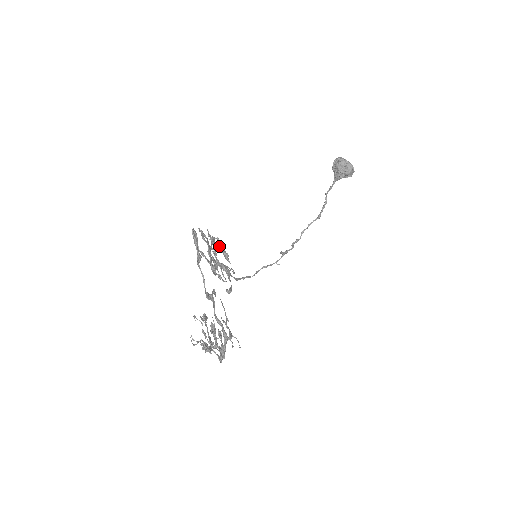
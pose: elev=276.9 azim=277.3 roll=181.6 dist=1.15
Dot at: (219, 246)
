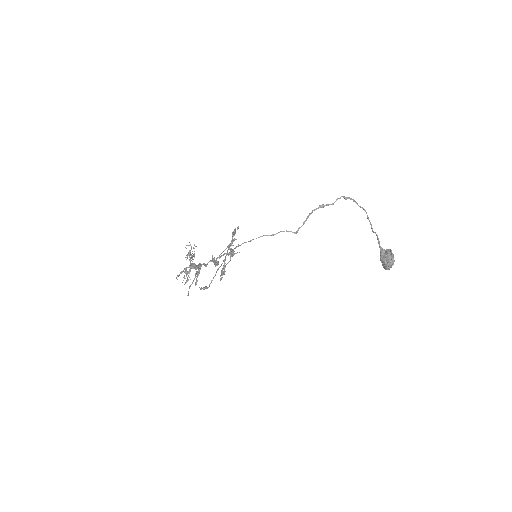
Dot at: (222, 275)
